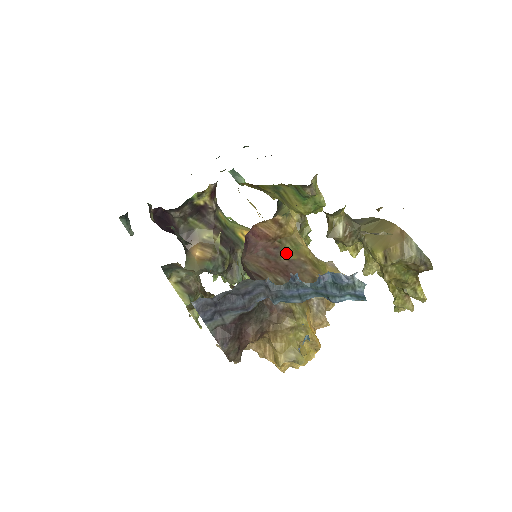
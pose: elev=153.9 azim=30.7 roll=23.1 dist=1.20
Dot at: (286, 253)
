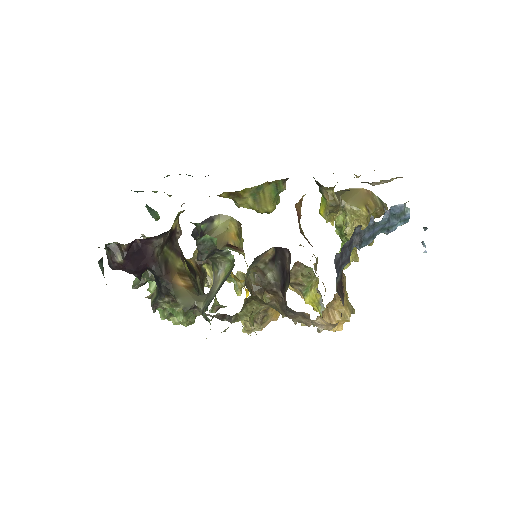
Dot at: (302, 233)
